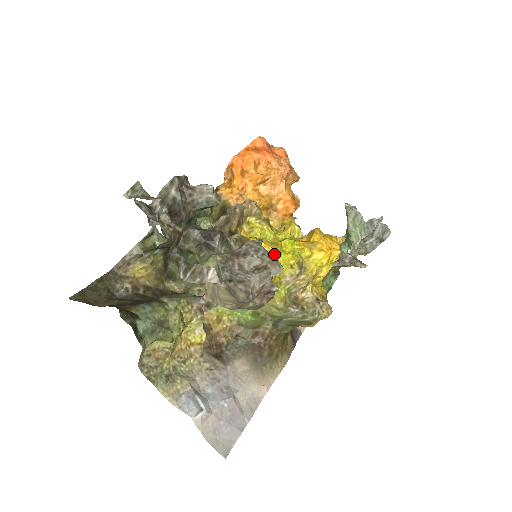
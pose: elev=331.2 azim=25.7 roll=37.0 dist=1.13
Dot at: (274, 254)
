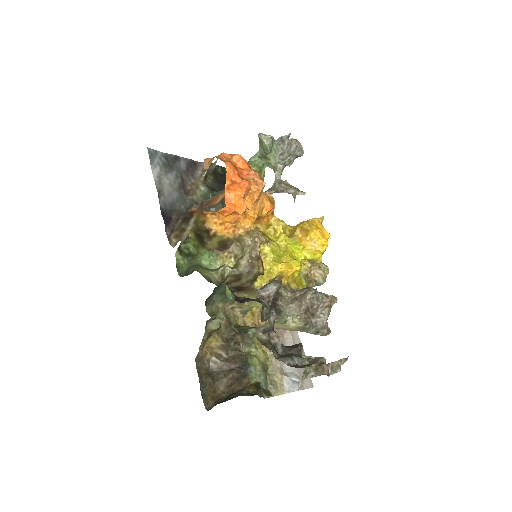
Dot at: (297, 269)
